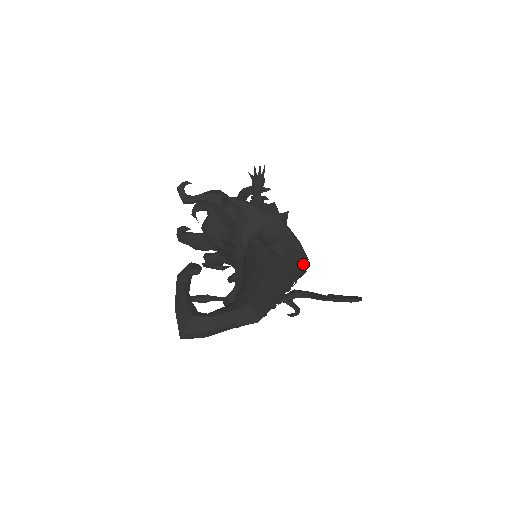
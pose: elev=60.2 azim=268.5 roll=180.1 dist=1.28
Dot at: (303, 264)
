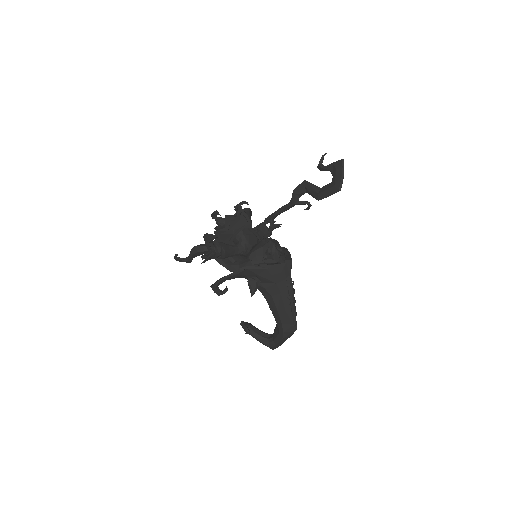
Dot at: (286, 270)
